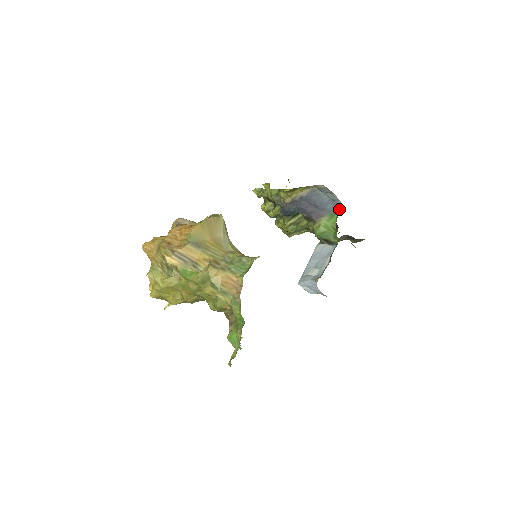
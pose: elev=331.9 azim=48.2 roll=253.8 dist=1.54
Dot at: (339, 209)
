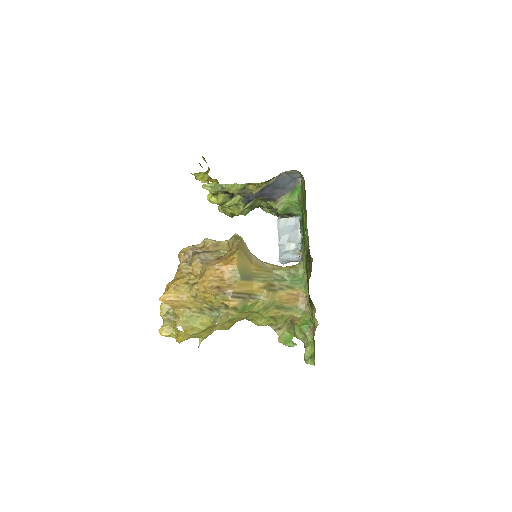
Dot at: (299, 185)
